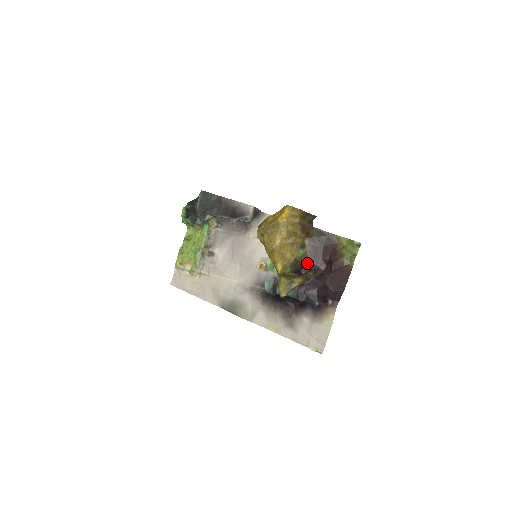
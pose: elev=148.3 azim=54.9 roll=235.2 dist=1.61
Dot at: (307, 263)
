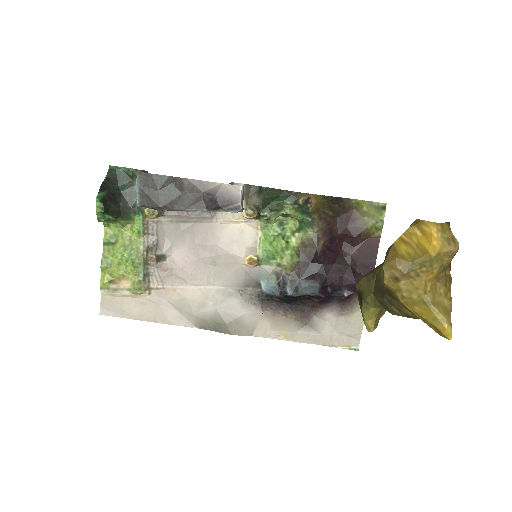
Dot at: (322, 246)
